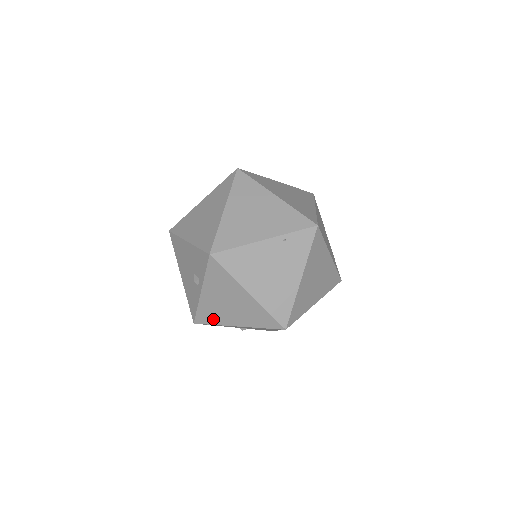
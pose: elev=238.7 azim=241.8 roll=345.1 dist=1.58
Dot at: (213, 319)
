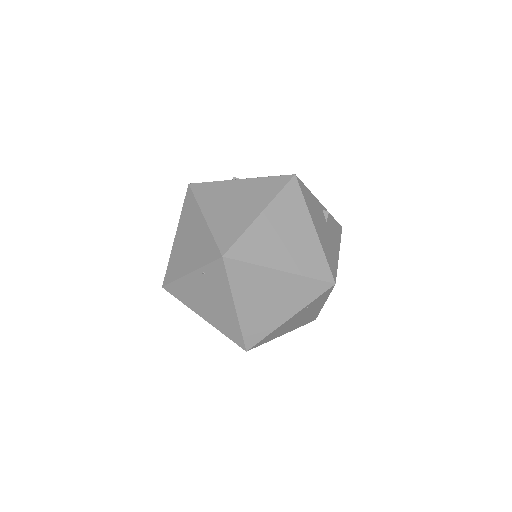
Dot at: occluded
